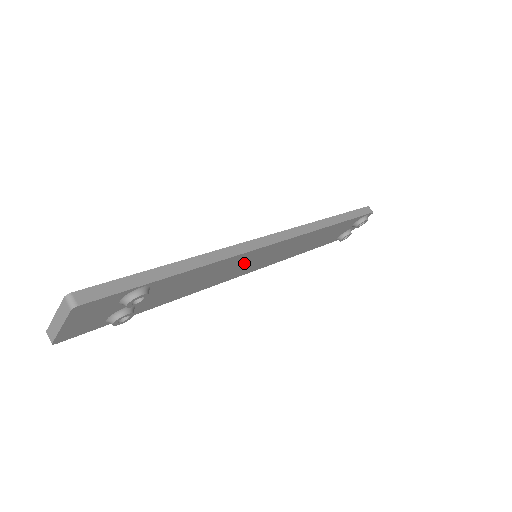
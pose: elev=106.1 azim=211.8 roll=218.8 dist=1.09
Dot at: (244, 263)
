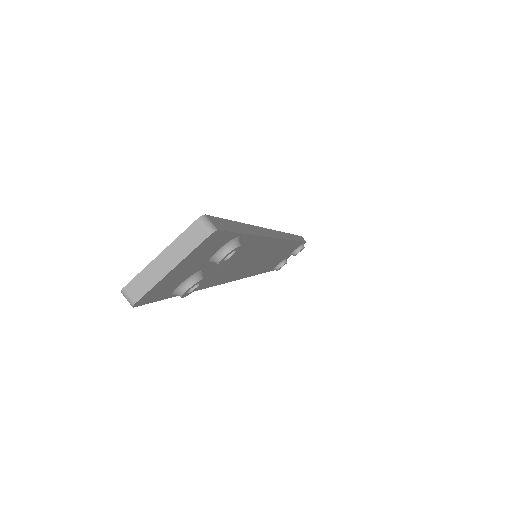
Dot at: (256, 257)
